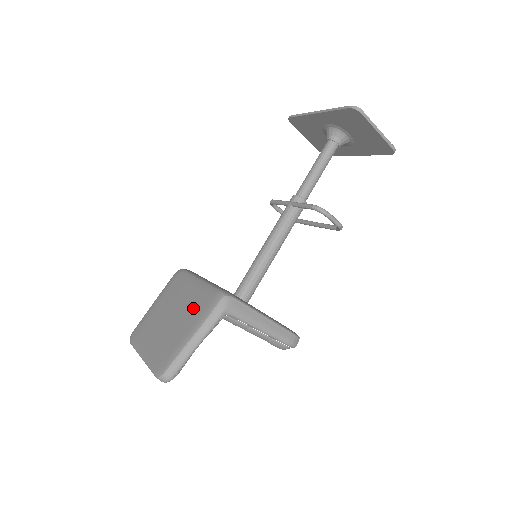
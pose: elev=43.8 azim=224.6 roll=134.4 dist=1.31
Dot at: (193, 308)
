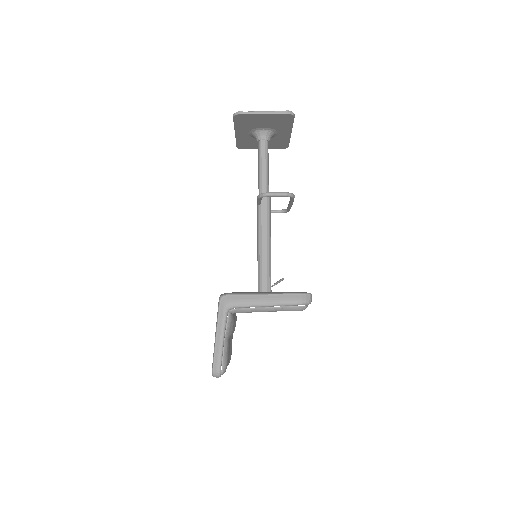
Dot at: occluded
